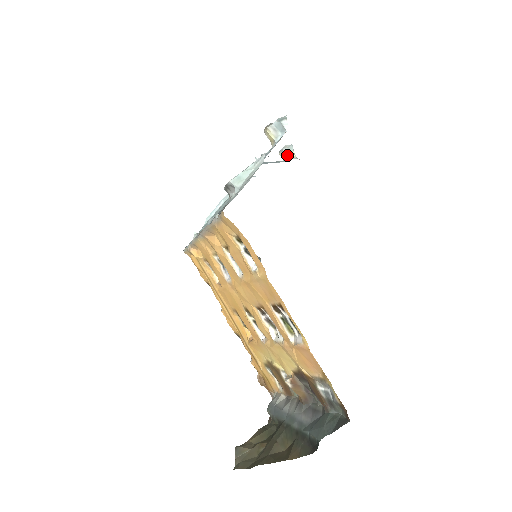
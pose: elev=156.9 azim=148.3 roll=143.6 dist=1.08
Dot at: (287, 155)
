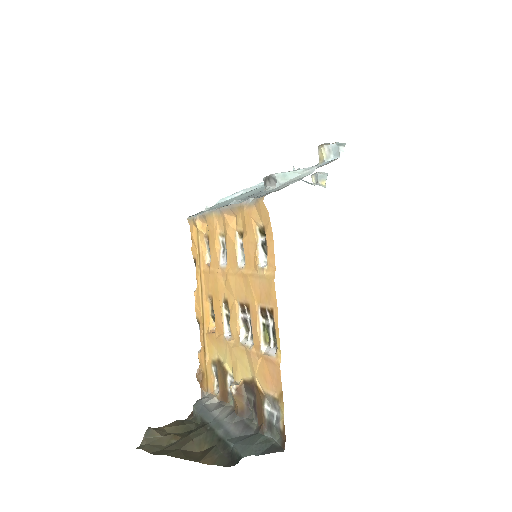
Dot at: (319, 181)
